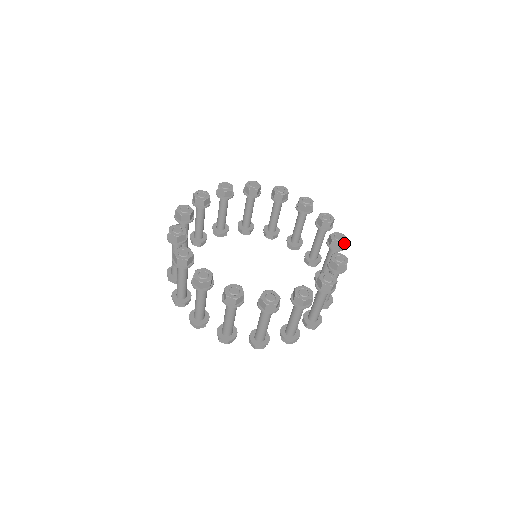
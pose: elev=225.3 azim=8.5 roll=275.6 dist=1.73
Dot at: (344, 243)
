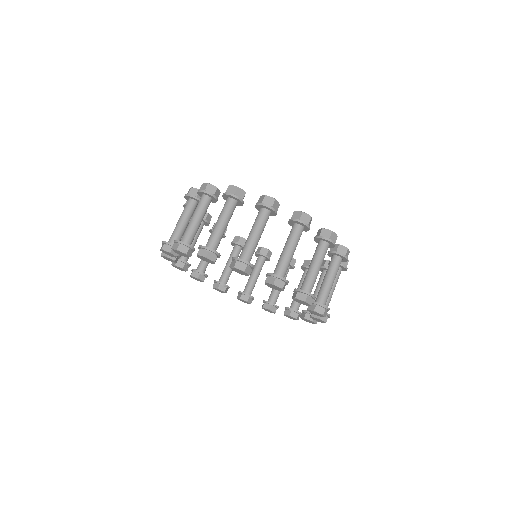
Dot at: occluded
